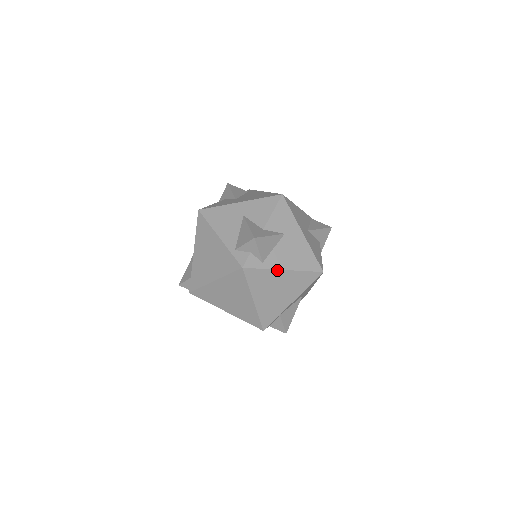
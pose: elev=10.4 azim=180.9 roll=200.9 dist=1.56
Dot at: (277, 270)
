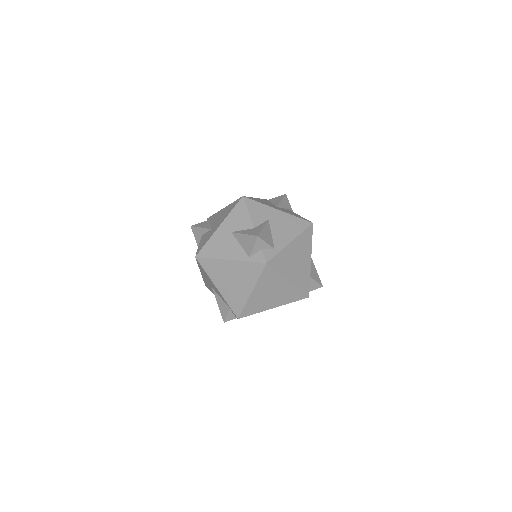
Dot at: (287, 246)
